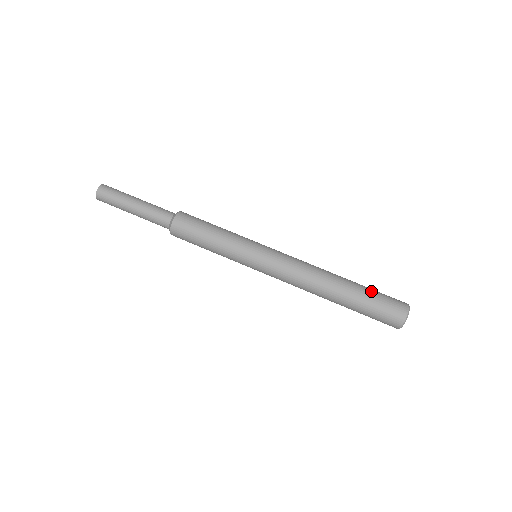
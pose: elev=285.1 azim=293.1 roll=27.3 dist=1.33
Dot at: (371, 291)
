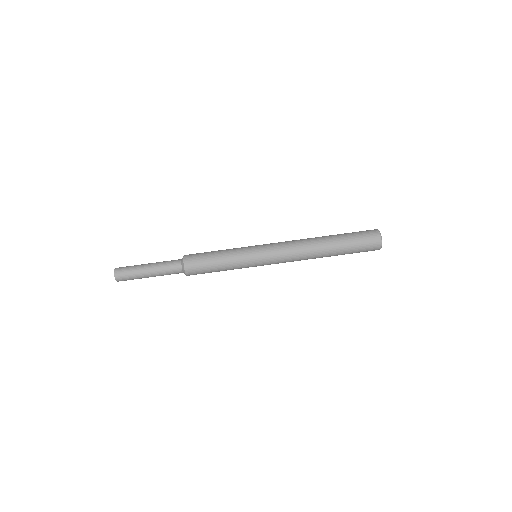
Dot at: (350, 246)
